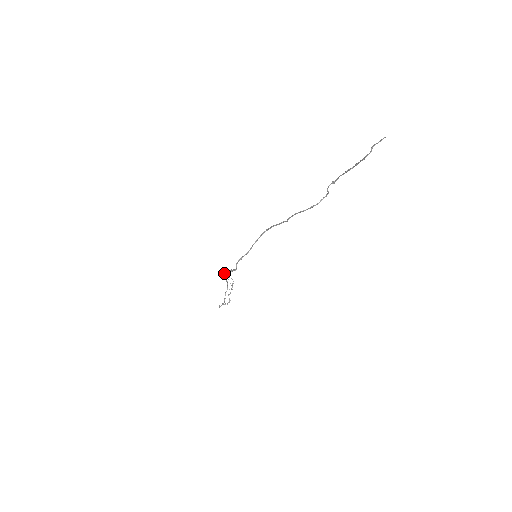
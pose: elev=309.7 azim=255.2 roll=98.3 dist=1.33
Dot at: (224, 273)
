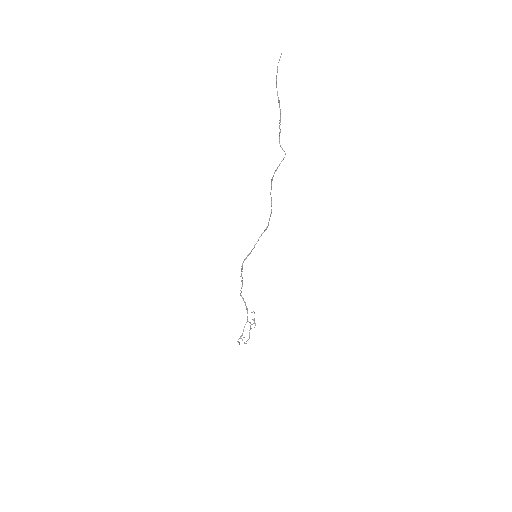
Dot at: (241, 291)
